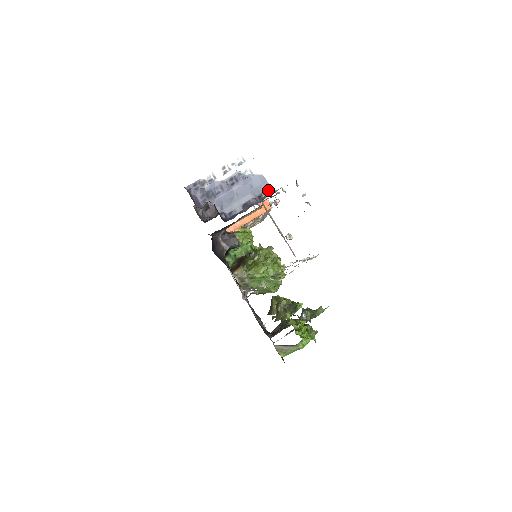
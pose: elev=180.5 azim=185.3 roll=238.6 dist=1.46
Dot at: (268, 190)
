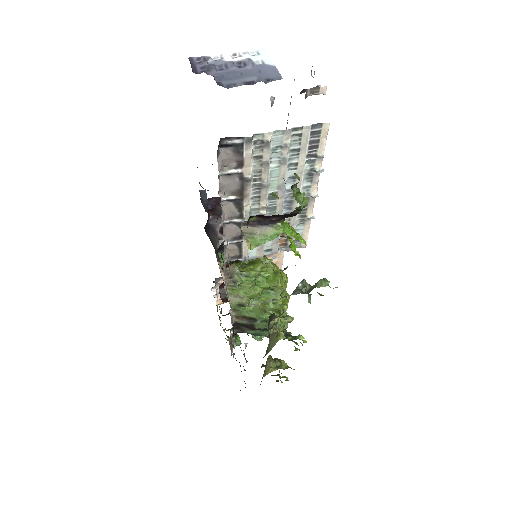
Dot at: (278, 77)
